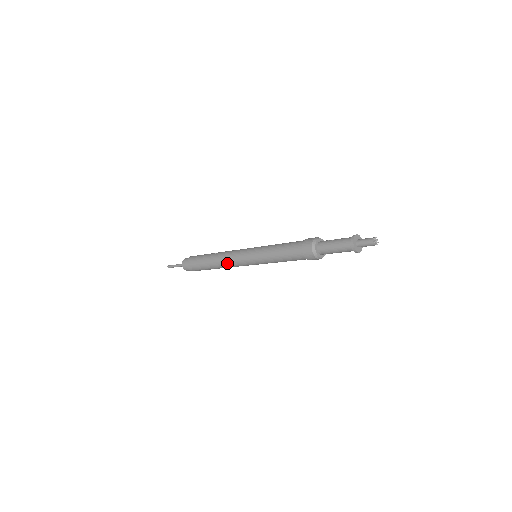
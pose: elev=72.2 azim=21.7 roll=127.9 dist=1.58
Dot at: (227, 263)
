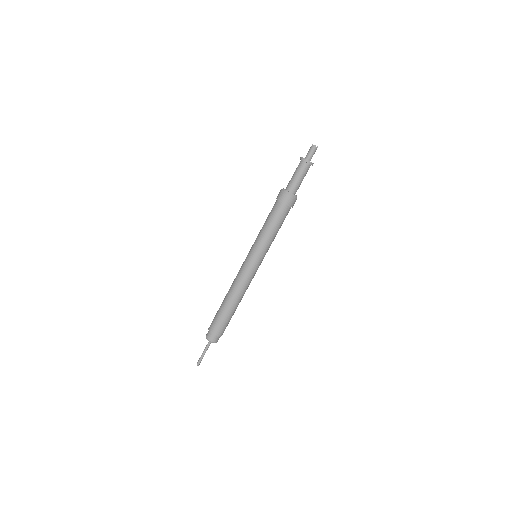
Dot at: (241, 285)
